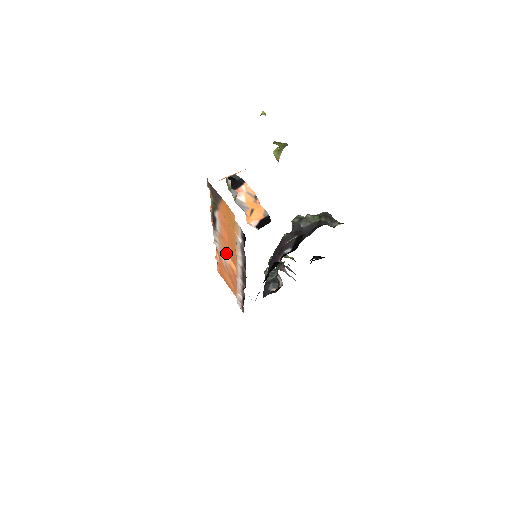
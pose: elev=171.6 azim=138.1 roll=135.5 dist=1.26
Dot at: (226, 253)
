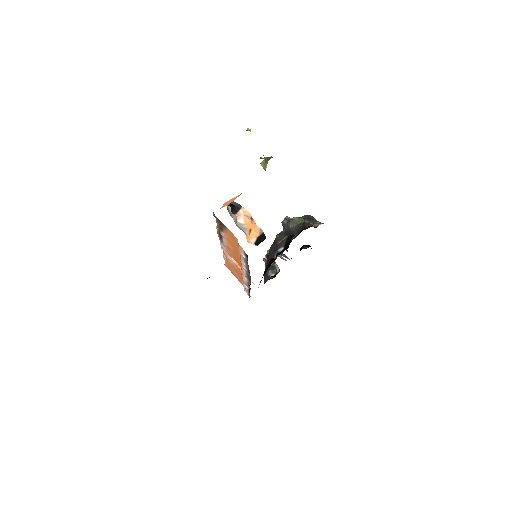
Dot at: (232, 257)
